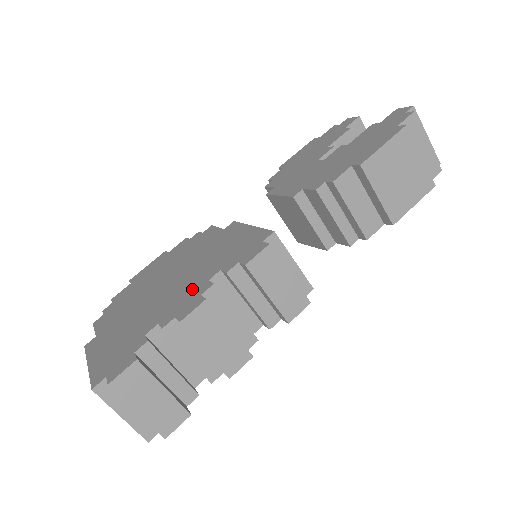
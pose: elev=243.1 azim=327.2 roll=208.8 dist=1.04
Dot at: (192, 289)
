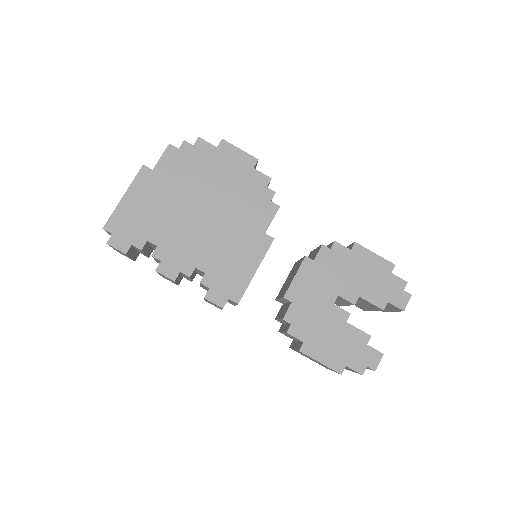
Dot at: (188, 256)
